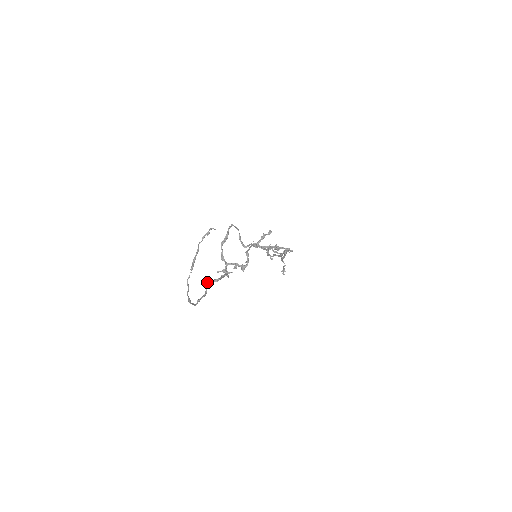
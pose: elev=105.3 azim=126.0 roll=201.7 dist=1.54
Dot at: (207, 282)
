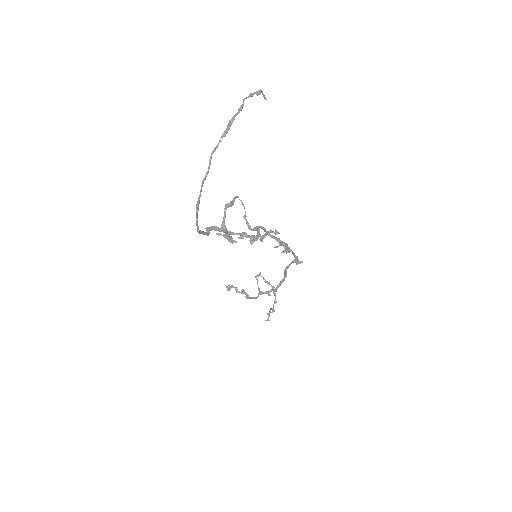
Dot at: (209, 227)
